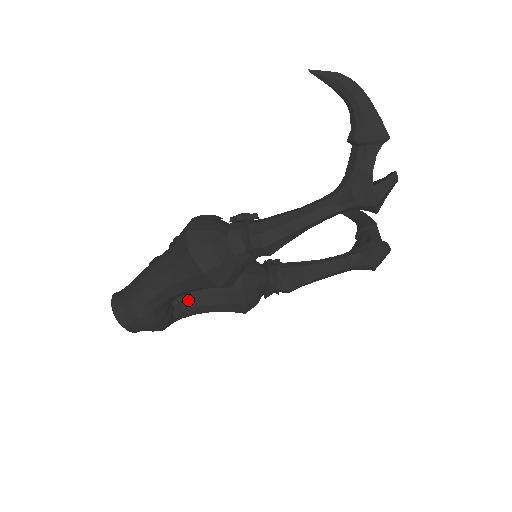
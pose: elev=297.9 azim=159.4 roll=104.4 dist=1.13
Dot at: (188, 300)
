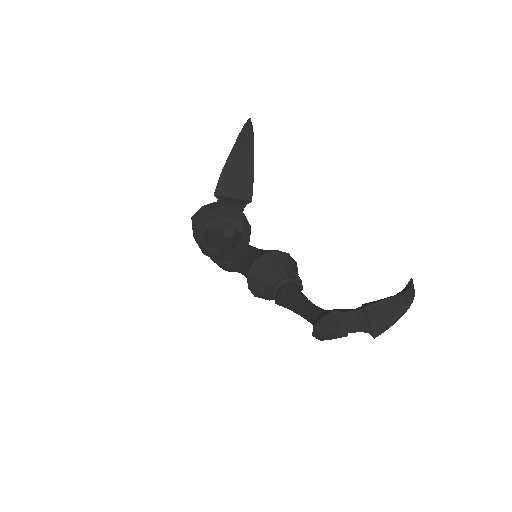
Dot at: (238, 261)
